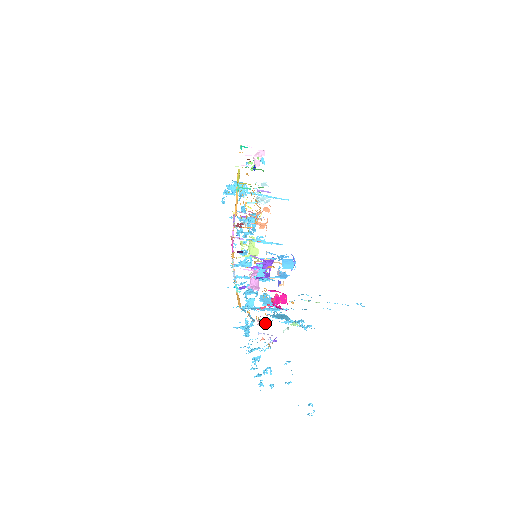
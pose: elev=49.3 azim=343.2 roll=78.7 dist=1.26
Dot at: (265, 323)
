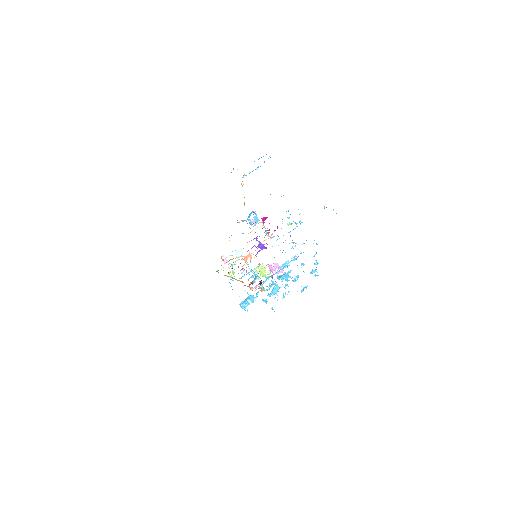
Dot at: (274, 236)
